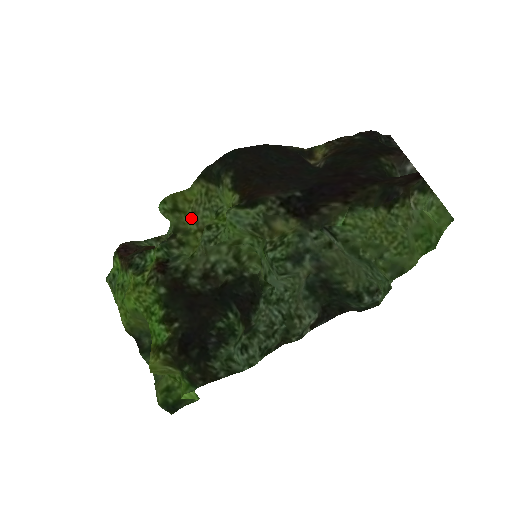
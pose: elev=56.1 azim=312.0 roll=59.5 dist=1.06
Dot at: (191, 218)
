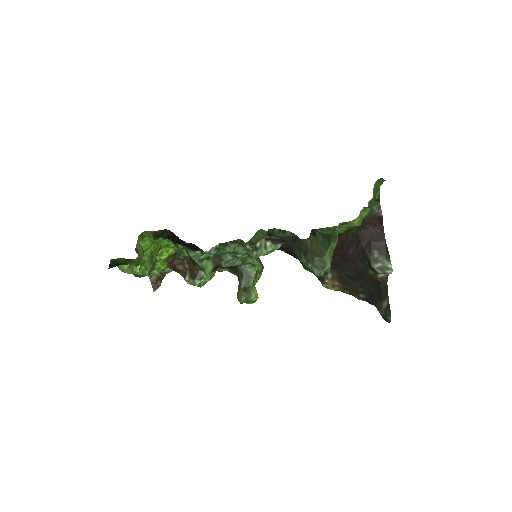
Dot at: occluded
